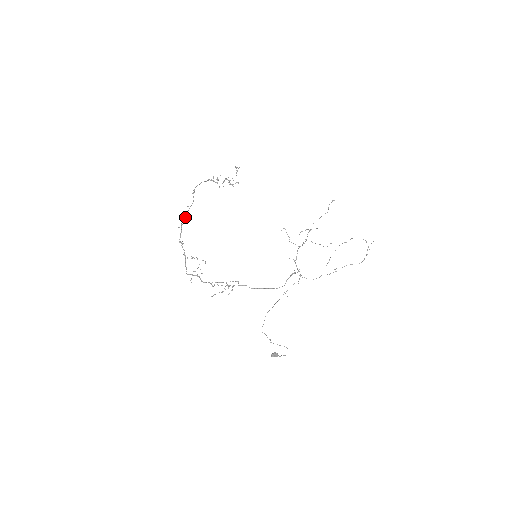
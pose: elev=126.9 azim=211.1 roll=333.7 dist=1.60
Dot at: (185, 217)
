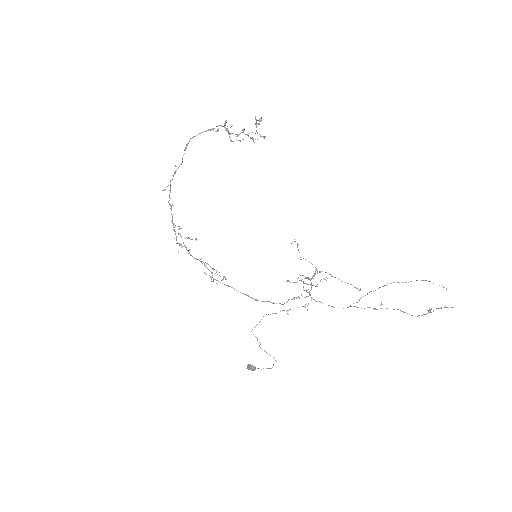
Dot at: (172, 179)
